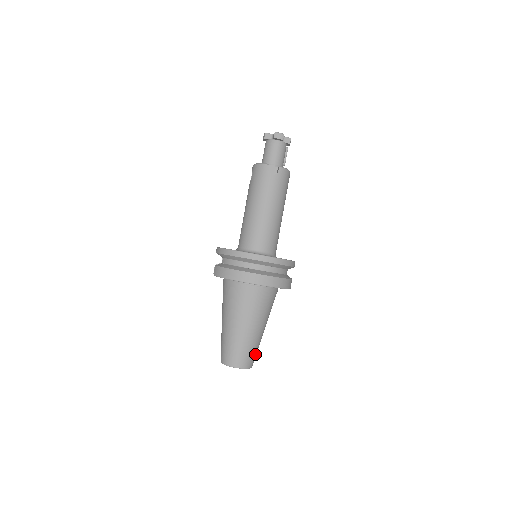
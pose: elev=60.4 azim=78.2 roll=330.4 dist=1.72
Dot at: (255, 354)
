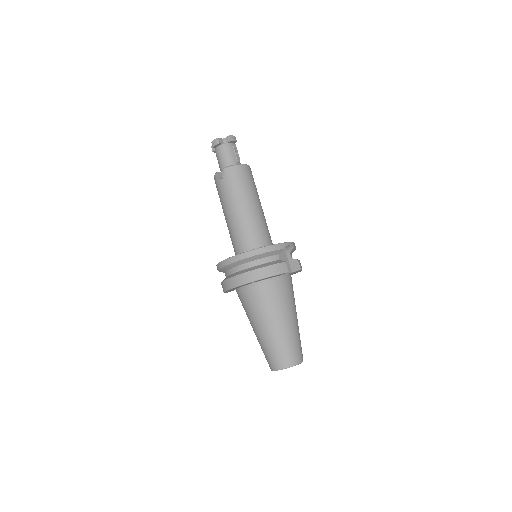
Dot at: (291, 350)
